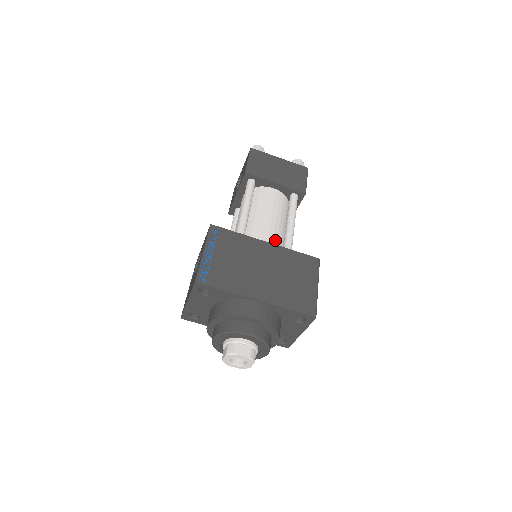
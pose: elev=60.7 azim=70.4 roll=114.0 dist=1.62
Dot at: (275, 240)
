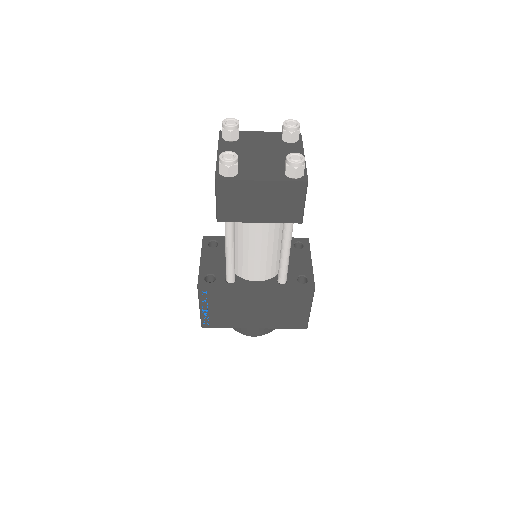
Dot at: (268, 270)
